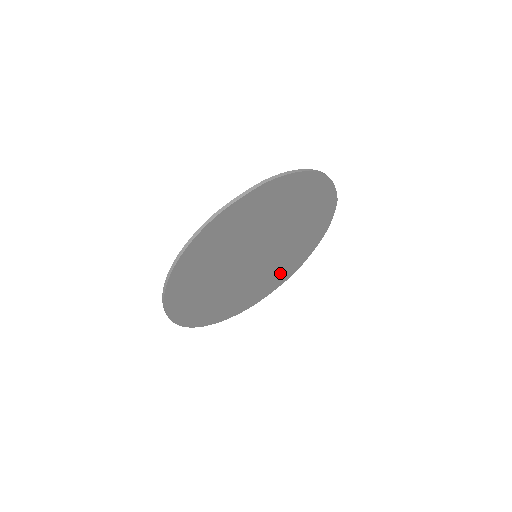
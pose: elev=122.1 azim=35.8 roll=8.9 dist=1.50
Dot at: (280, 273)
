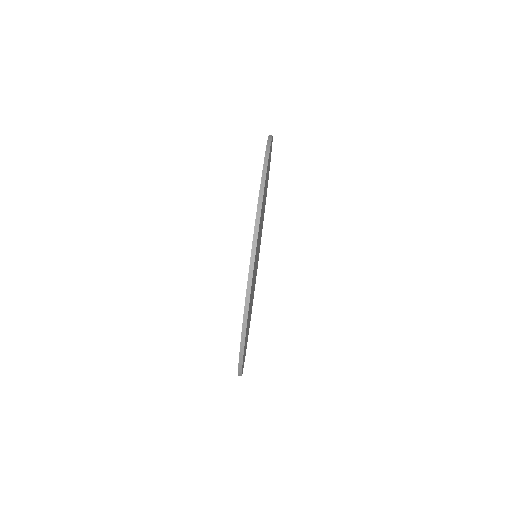
Dot at: occluded
